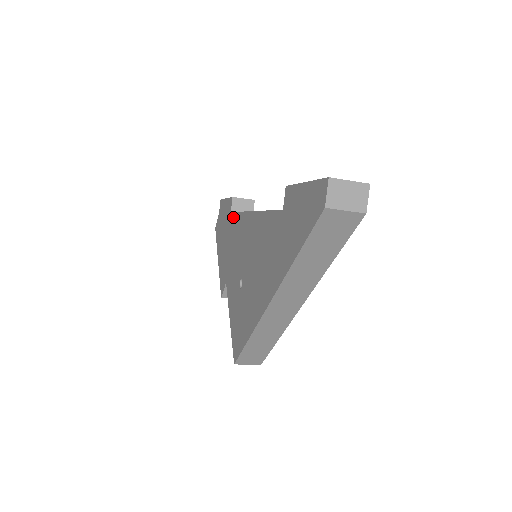
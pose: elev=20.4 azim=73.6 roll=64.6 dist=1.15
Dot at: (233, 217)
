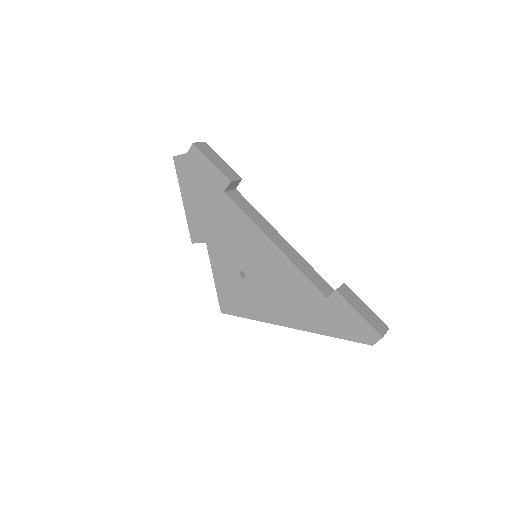
Dot at: (231, 205)
